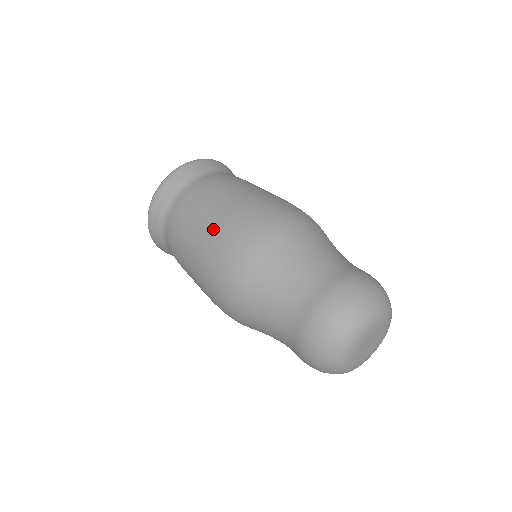
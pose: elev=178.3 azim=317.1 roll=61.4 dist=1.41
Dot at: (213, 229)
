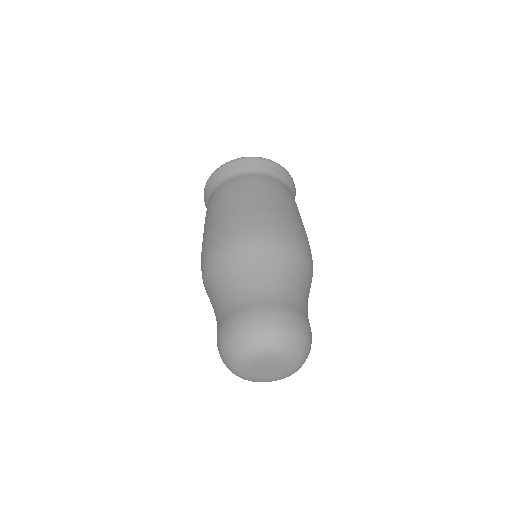
Dot at: (215, 223)
